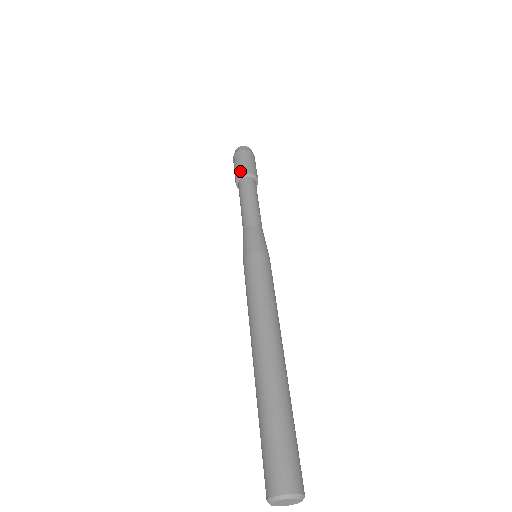
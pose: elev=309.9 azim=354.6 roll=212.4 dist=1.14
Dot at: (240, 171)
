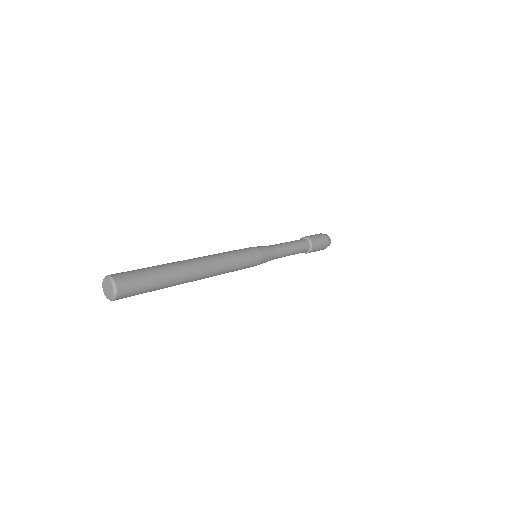
Dot at: (305, 236)
